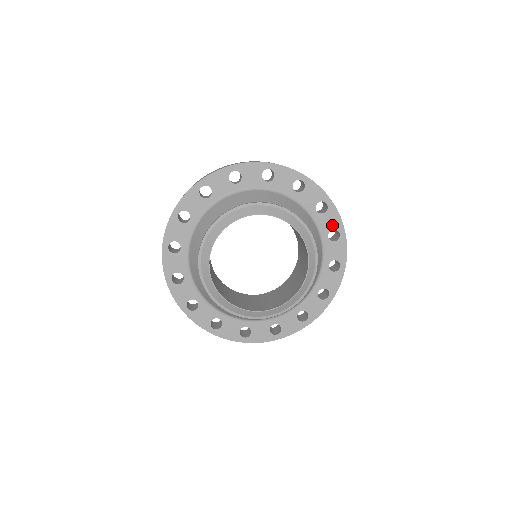
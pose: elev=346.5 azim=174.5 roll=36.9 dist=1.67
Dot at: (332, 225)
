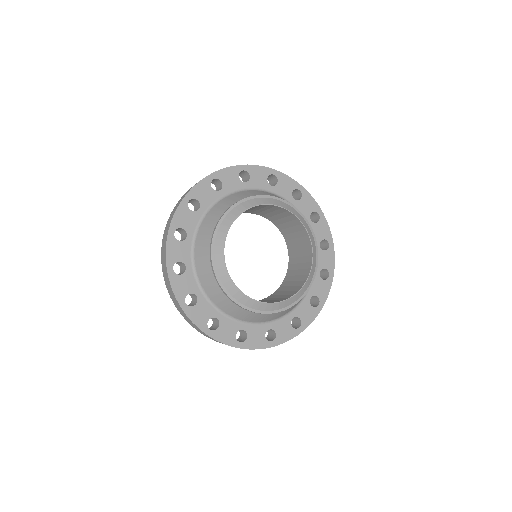
Dot at: (323, 235)
